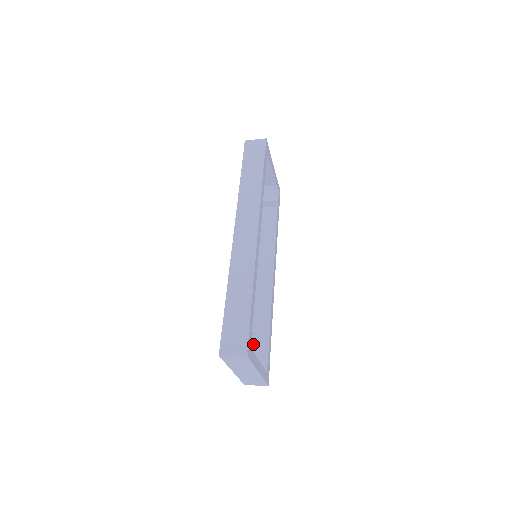
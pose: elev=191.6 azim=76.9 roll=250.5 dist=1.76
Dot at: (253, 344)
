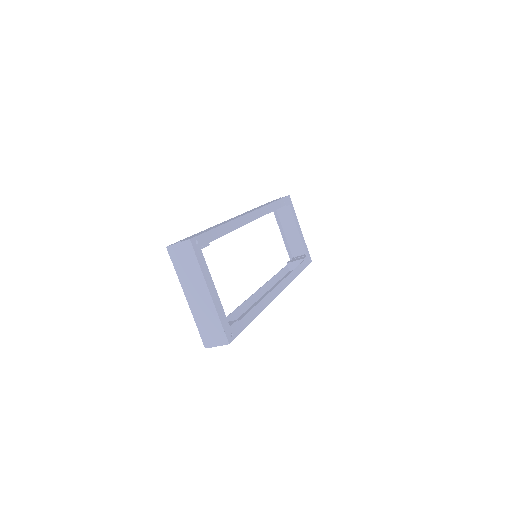
Dot at: occluded
